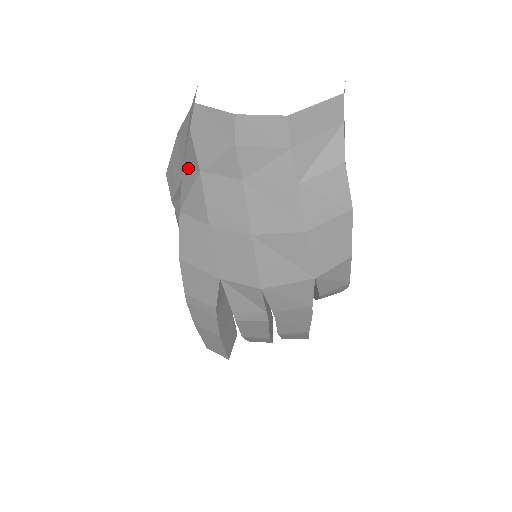
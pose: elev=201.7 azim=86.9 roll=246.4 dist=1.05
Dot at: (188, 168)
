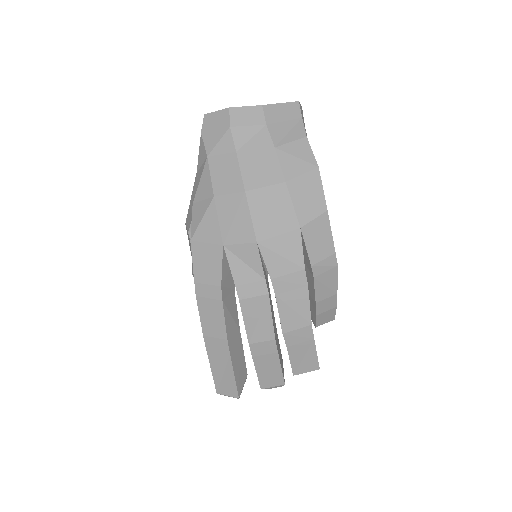
Dot at: (200, 169)
